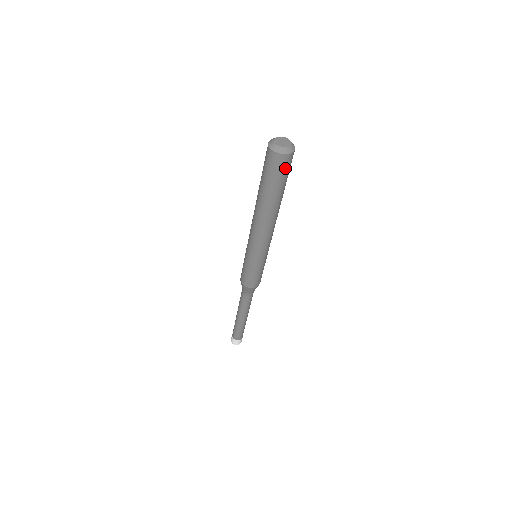
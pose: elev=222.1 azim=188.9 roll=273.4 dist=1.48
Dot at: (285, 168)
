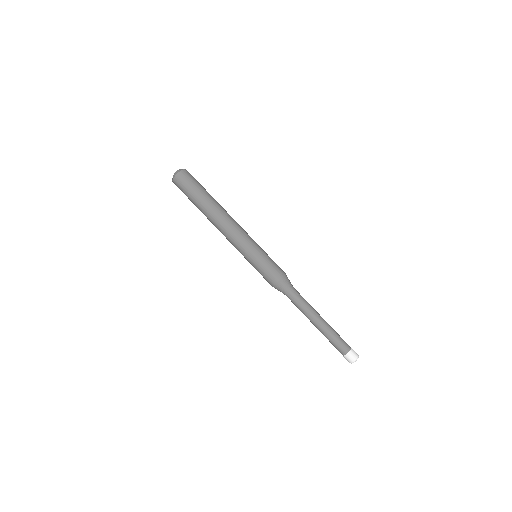
Dot at: (193, 178)
